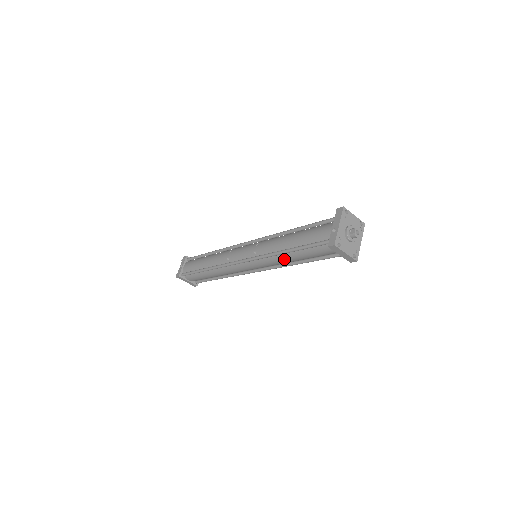
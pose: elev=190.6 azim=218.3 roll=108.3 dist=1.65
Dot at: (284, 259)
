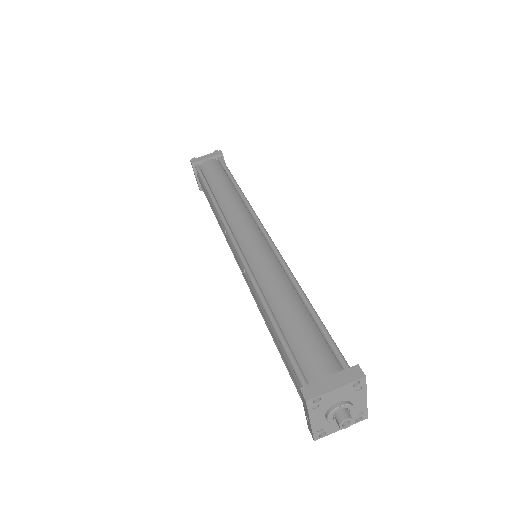
Dot at: occluded
